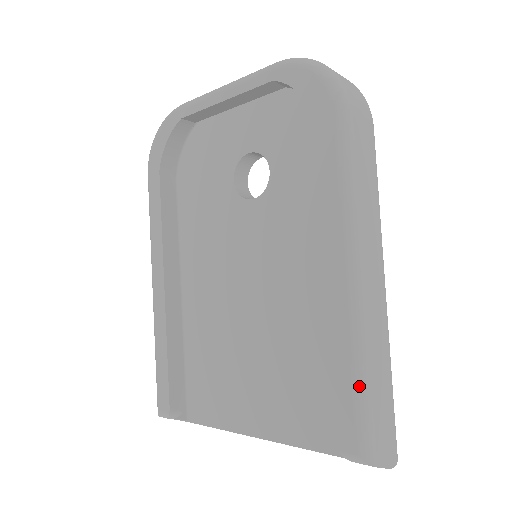
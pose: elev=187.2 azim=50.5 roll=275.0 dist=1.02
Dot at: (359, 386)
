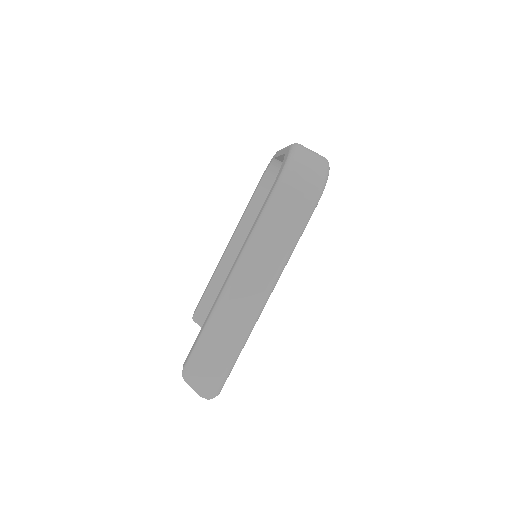
Dot at: (201, 336)
